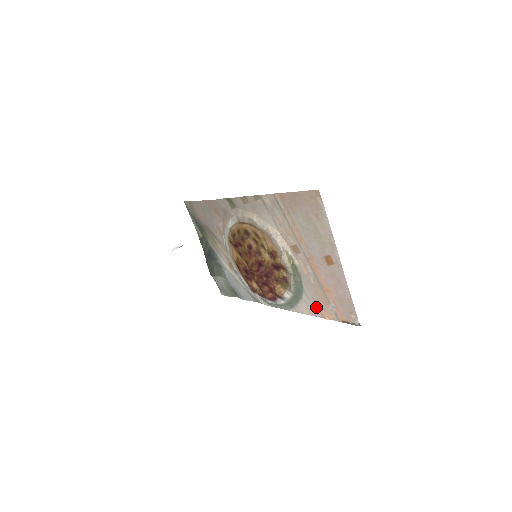
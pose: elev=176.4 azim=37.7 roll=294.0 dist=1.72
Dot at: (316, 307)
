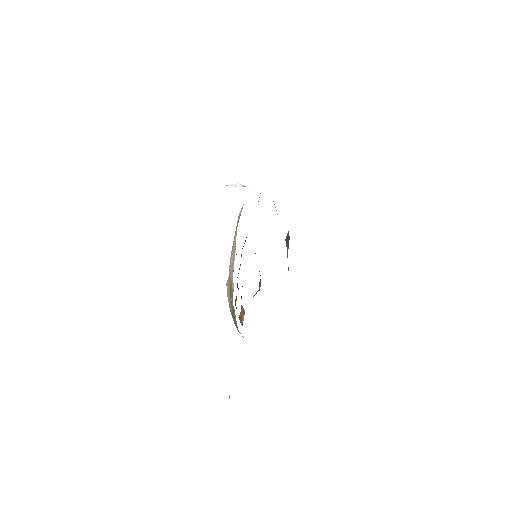
Dot at: occluded
